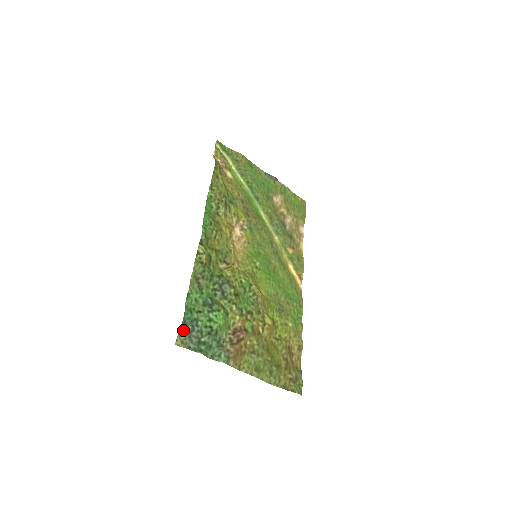
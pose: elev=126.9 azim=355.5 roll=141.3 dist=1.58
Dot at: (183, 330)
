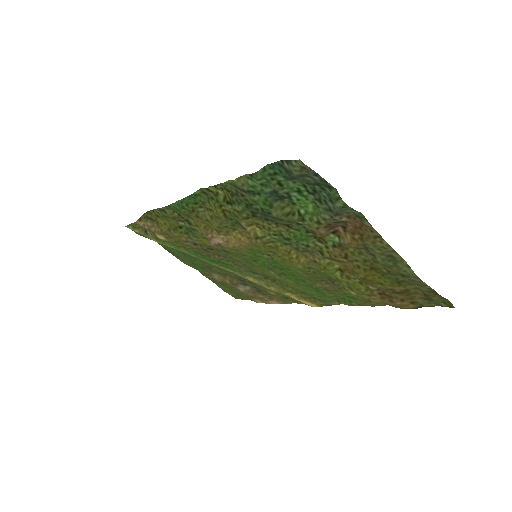
Dot at: (288, 168)
